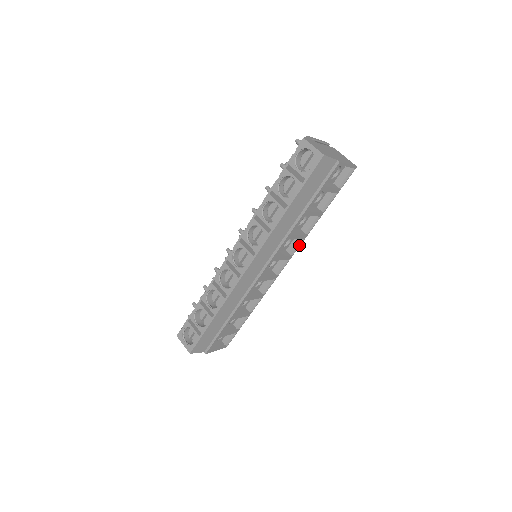
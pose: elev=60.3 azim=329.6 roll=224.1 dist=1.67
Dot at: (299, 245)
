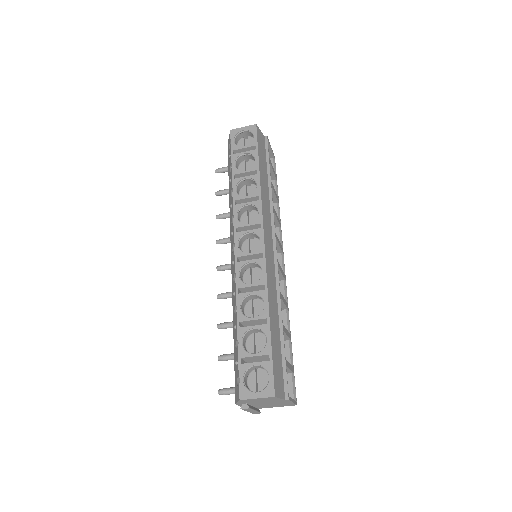
Dot at: (281, 236)
